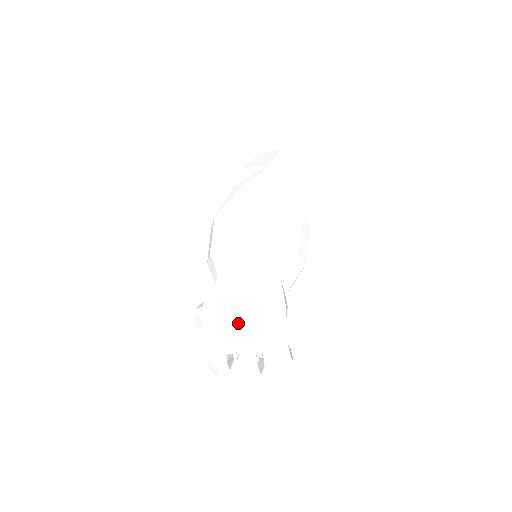
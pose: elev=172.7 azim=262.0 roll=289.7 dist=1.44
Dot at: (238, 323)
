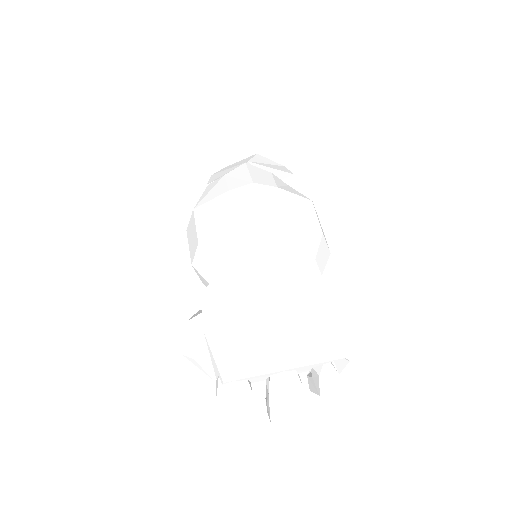
Dot at: (263, 325)
